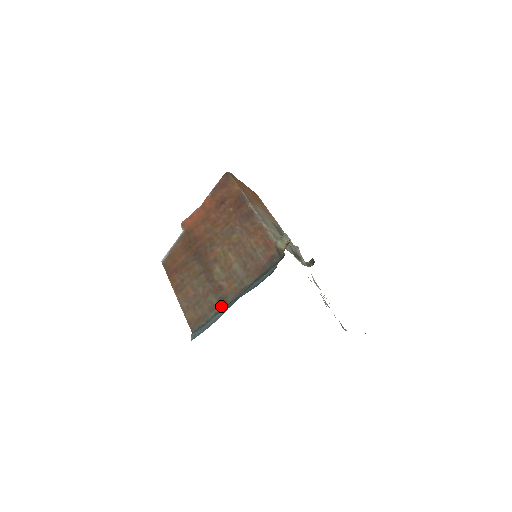
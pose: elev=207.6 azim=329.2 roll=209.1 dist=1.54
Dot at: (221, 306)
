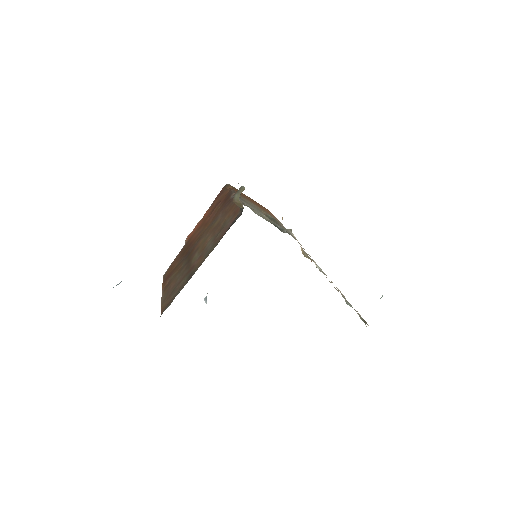
Dot at: (187, 281)
